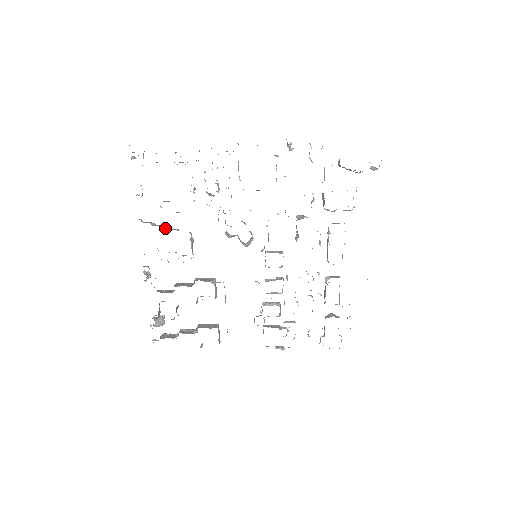
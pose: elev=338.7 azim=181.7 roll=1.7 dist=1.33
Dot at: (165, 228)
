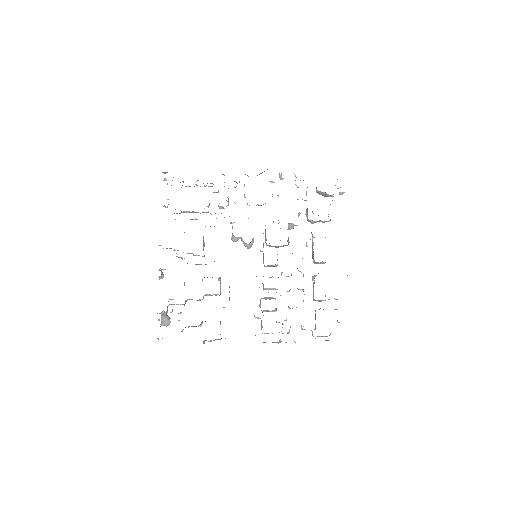
Dot at: occluded
